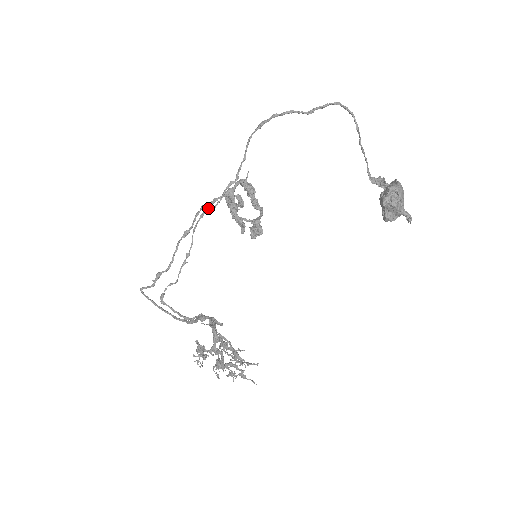
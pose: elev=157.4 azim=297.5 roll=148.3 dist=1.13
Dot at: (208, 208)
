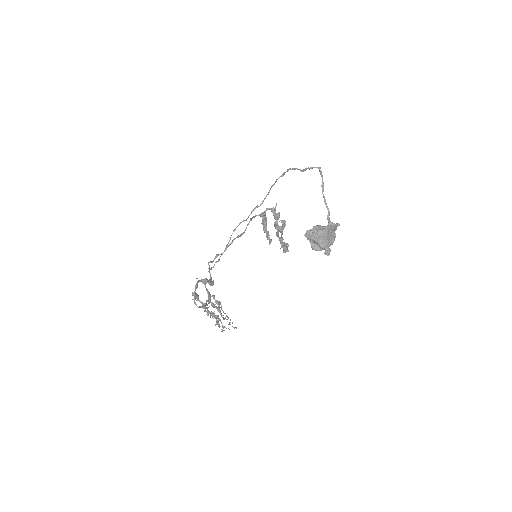
Dot at: (245, 220)
